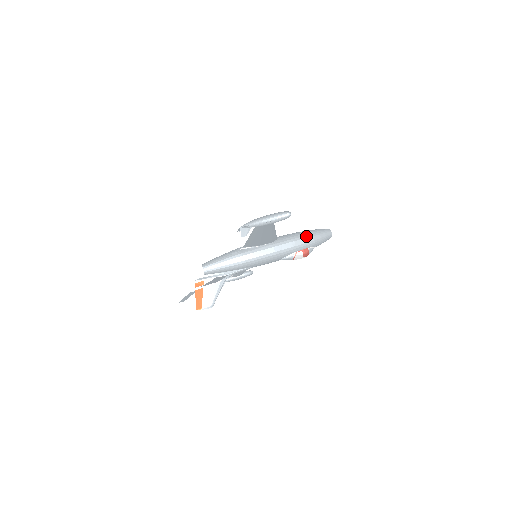
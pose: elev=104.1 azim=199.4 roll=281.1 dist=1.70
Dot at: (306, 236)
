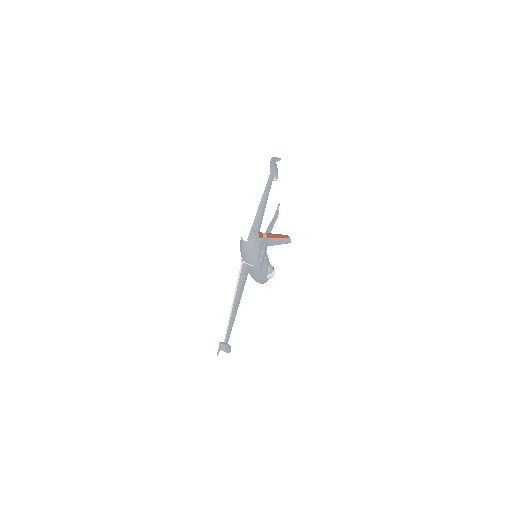
Dot at: occluded
